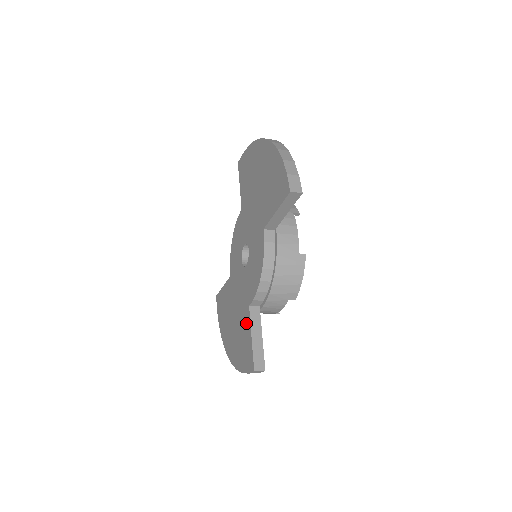
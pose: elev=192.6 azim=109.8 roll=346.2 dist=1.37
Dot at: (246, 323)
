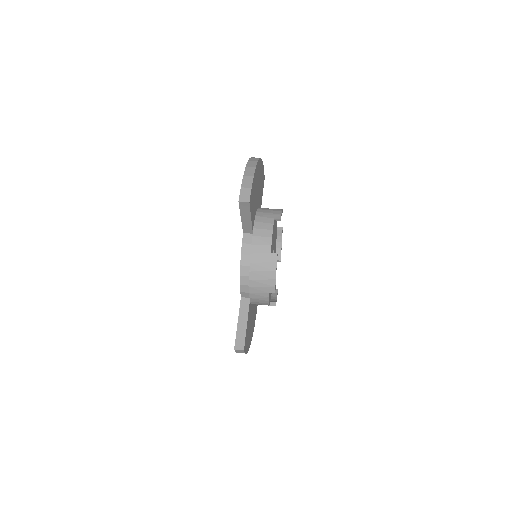
Dot at: occluded
